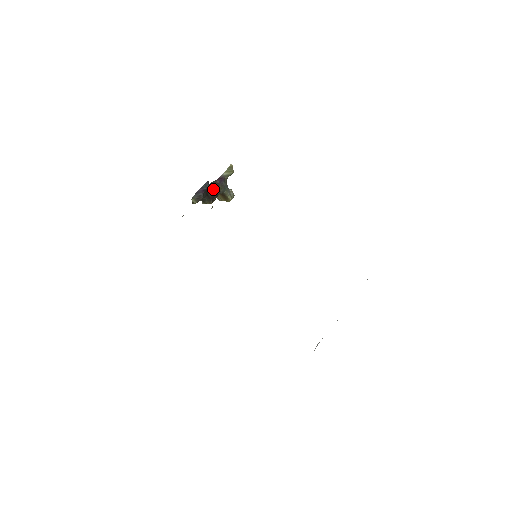
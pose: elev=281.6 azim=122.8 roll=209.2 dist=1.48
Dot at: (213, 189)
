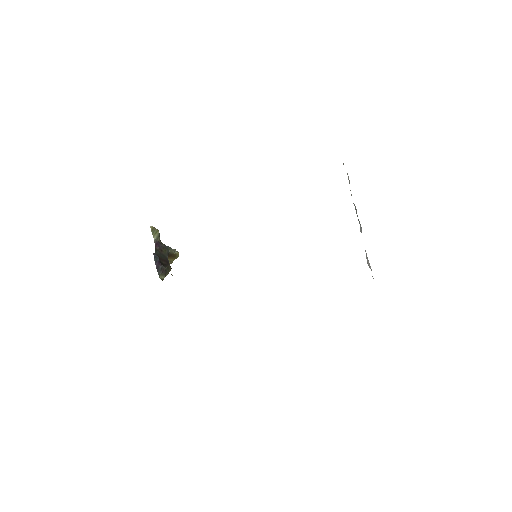
Dot at: (161, 257)
